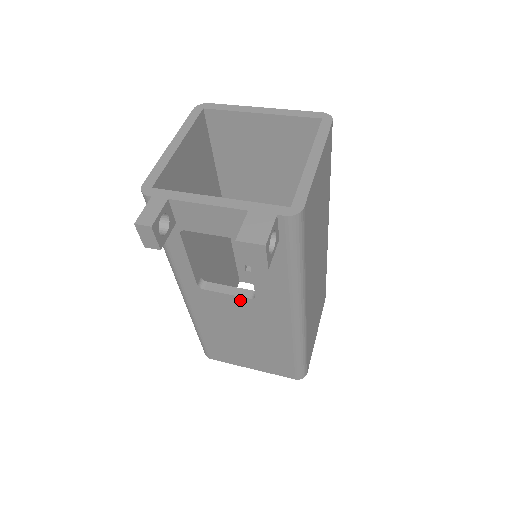
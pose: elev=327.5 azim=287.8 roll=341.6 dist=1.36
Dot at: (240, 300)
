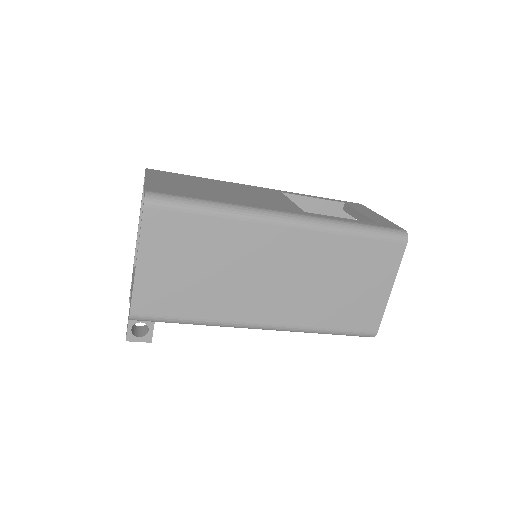
Dot at: occluded
